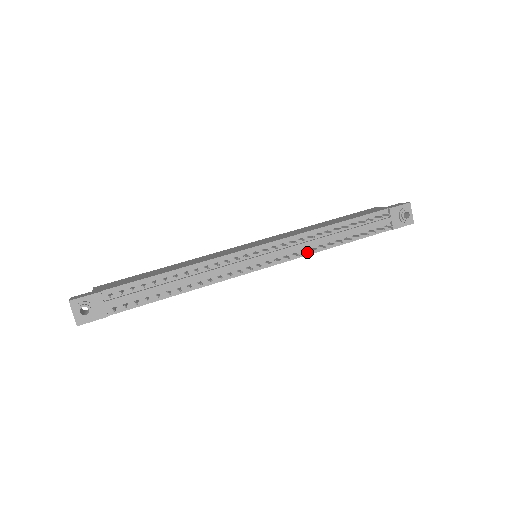
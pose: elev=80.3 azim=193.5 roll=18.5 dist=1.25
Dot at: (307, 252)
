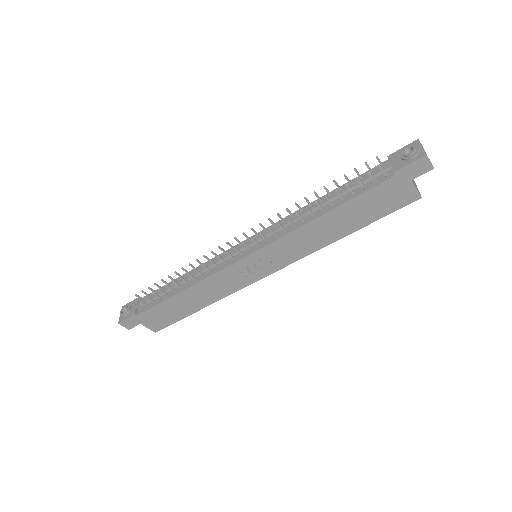
Dot at: (277, 223)
